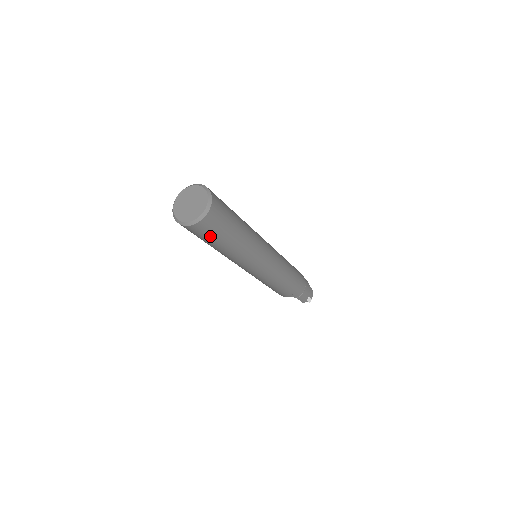
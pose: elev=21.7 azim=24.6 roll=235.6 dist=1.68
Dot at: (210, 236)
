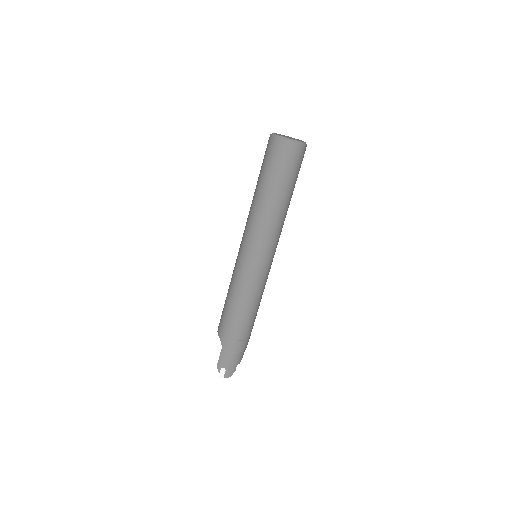
Dot at: (270, 164)
